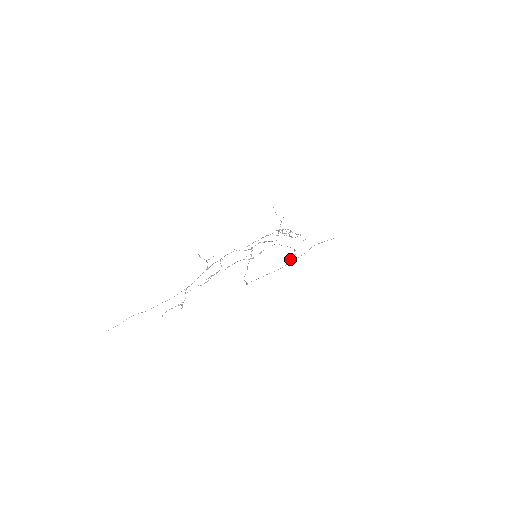
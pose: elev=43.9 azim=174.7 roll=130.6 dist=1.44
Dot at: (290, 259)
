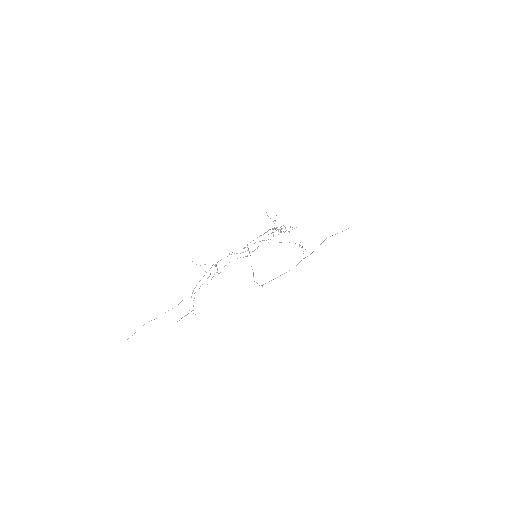
Dot at: occluded
